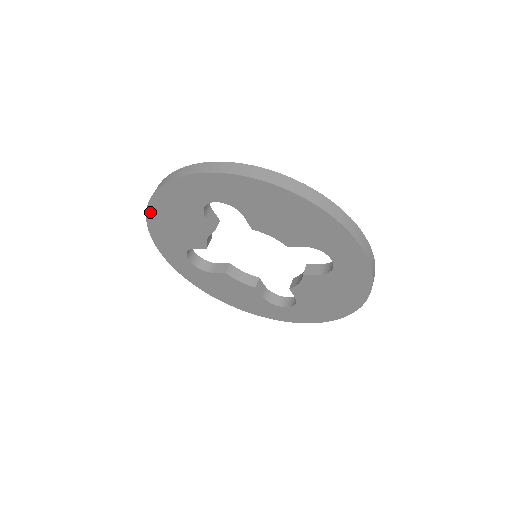
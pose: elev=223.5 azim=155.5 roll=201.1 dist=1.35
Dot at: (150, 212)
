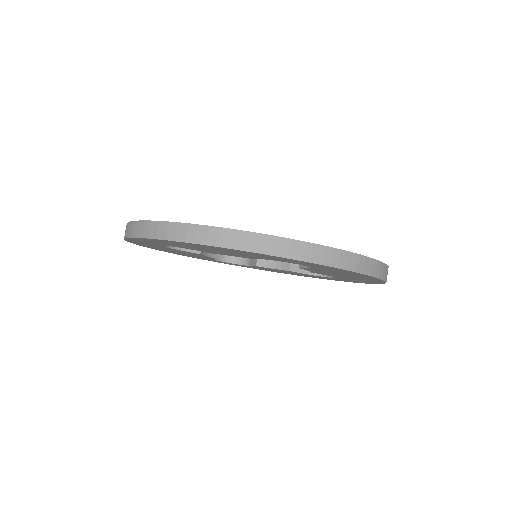
Dot at: (189, 243)
